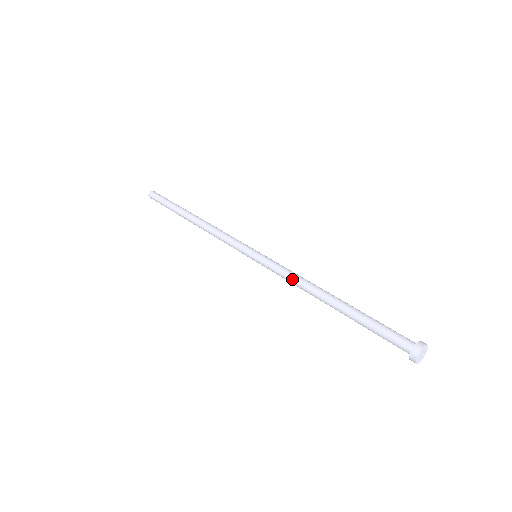
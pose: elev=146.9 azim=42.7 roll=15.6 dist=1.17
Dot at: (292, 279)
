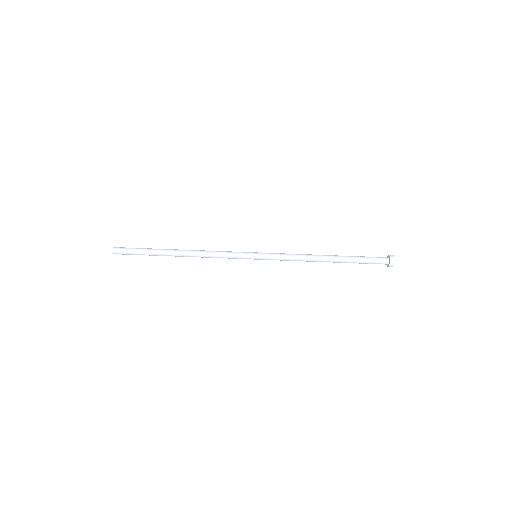
Dot at: (296, 260)
